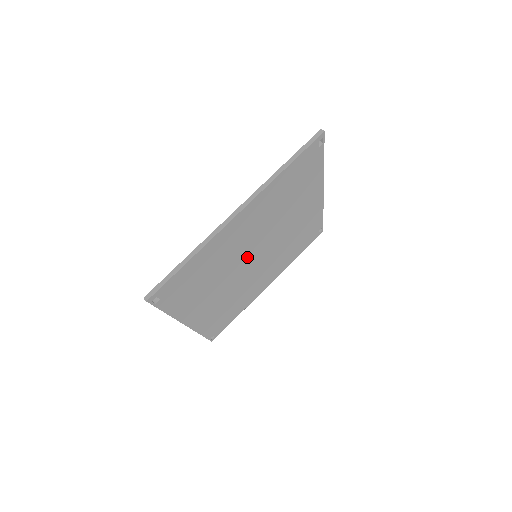
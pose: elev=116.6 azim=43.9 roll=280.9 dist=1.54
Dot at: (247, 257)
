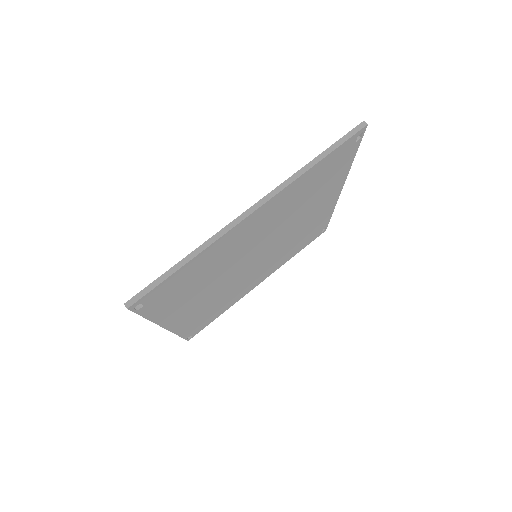
Dot at: (247, 258)
